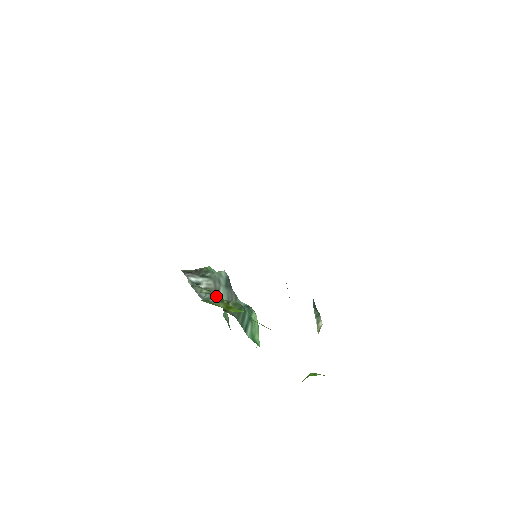
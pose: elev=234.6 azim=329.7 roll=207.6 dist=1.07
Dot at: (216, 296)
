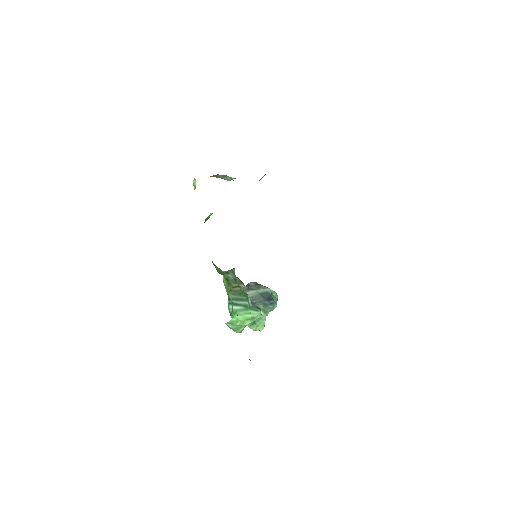
Dot at: (229, 273)
